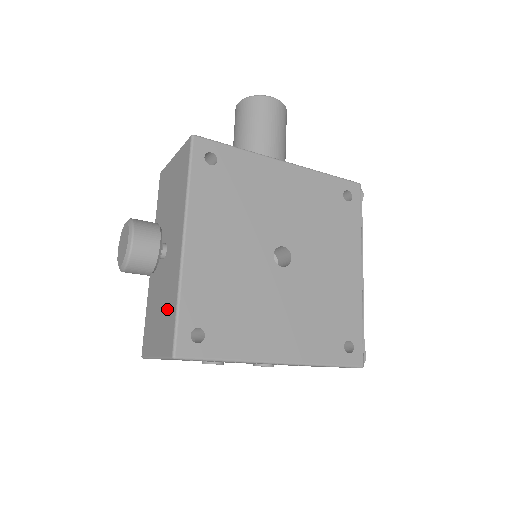
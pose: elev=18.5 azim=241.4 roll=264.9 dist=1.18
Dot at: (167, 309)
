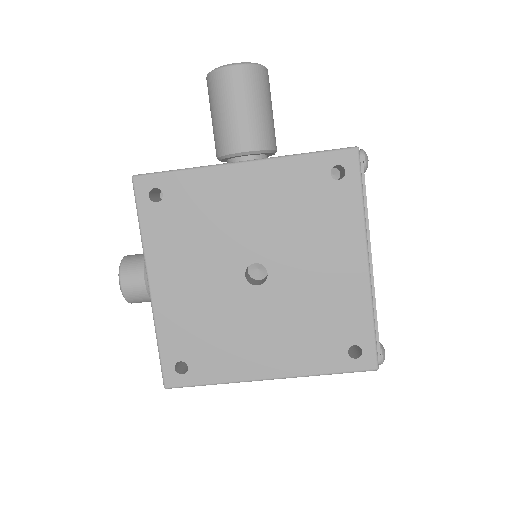
Dot at: occluded
